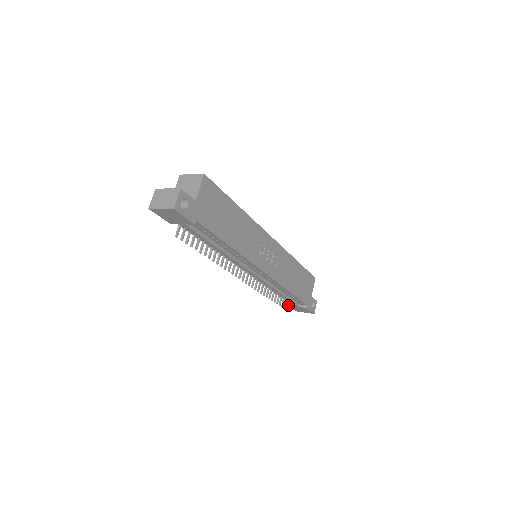
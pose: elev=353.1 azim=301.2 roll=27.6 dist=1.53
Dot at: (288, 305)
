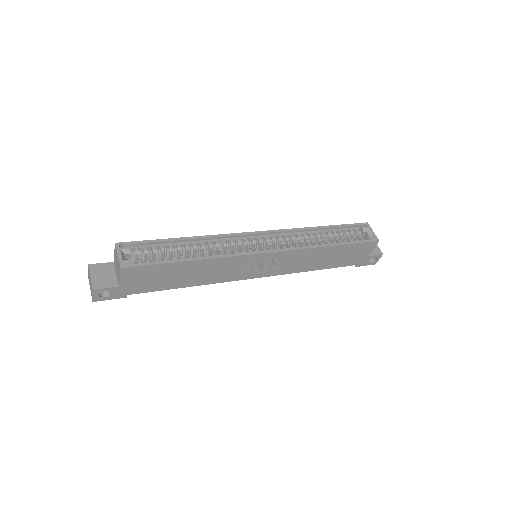
Dot at: occluded
